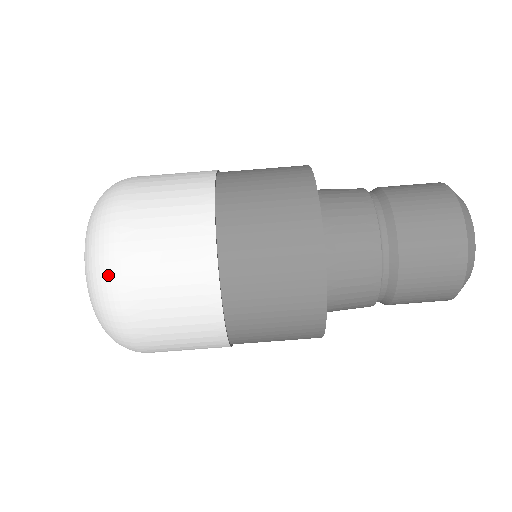
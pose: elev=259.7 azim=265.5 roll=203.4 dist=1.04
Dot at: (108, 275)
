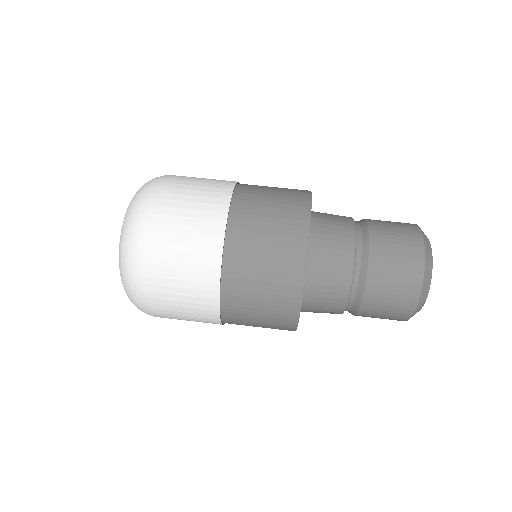
Dot at: (160, 177)
